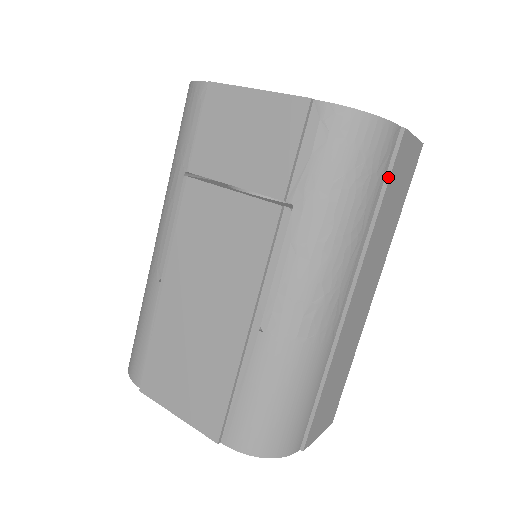
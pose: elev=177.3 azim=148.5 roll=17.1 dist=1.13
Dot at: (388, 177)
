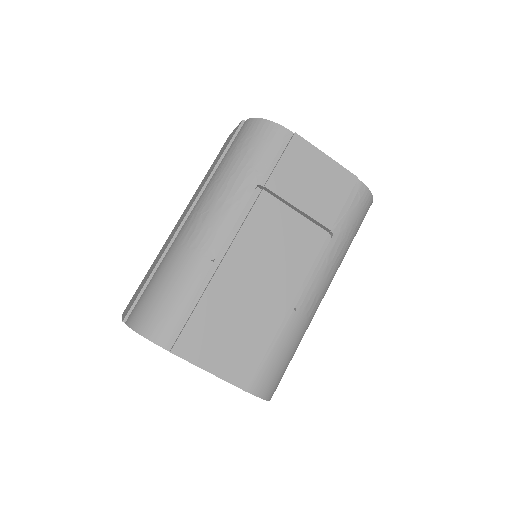
Dot at: occluded
